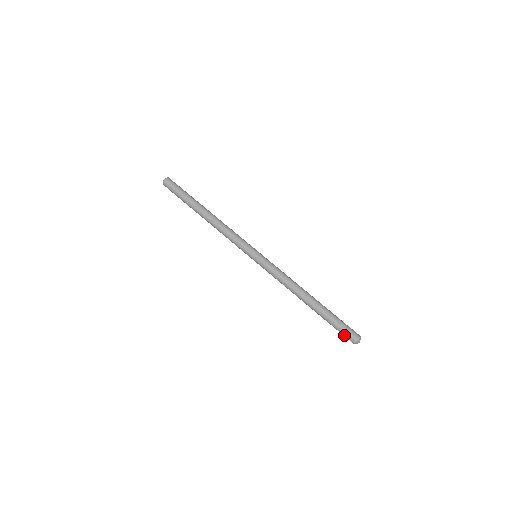
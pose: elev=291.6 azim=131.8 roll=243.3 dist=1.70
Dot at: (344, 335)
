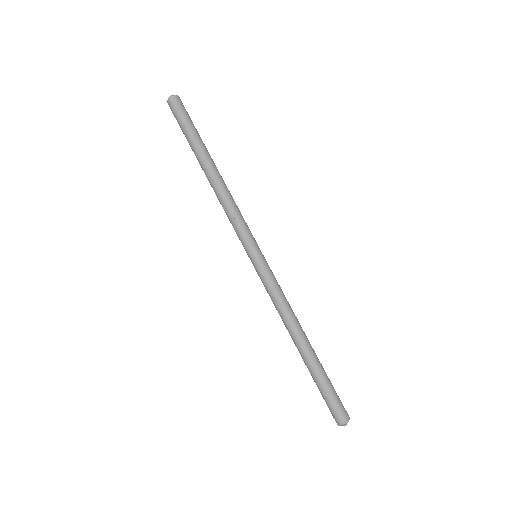
Dot at: (329, 408)
